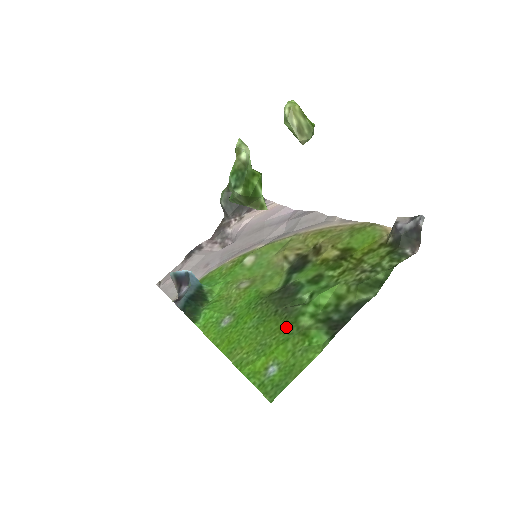
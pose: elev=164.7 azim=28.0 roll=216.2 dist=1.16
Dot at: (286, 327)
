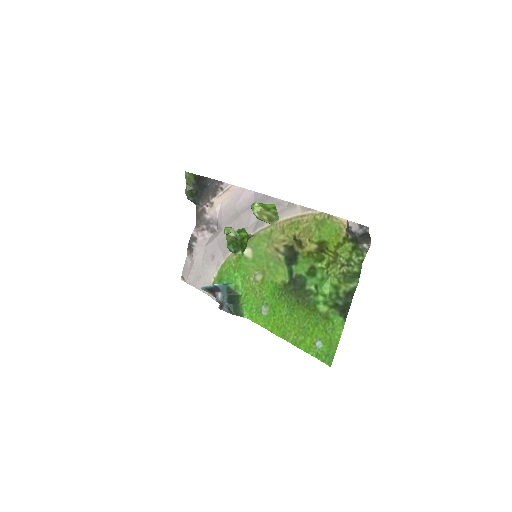
Dot at: (312, 314)
